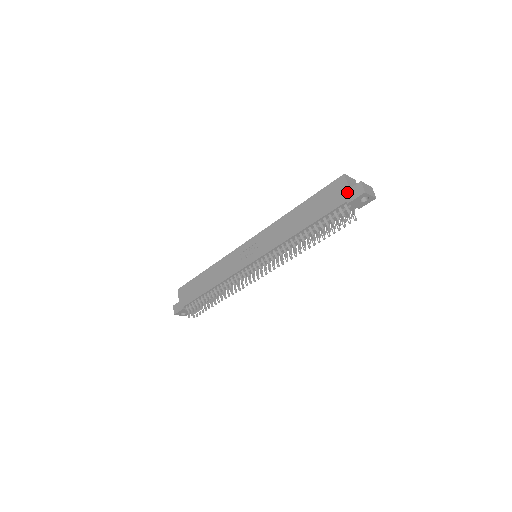
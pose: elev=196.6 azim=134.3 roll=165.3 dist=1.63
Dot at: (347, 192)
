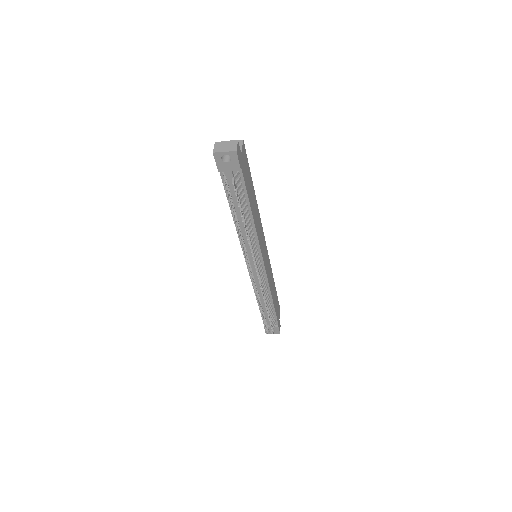
Dot at: occluded
